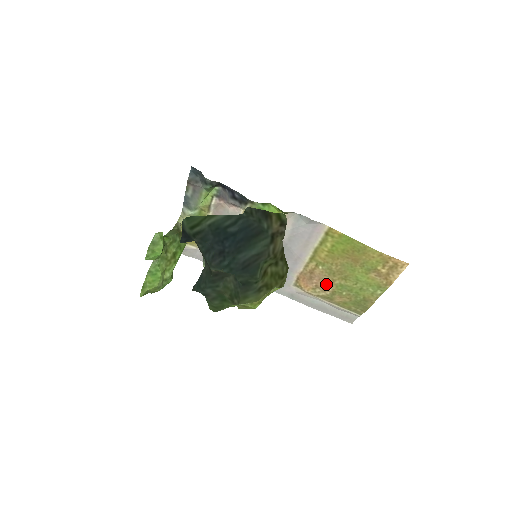
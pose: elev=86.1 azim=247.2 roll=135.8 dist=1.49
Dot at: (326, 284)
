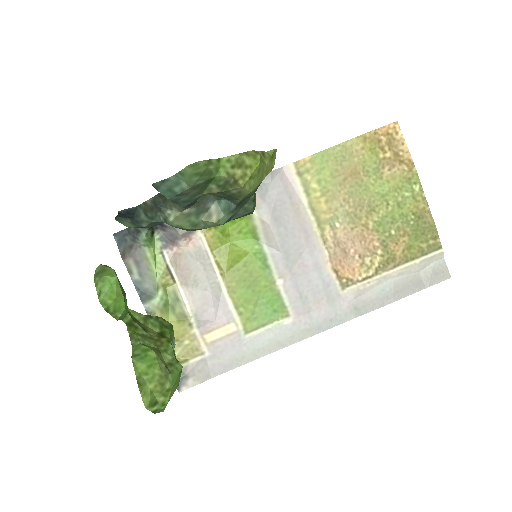
Dot at: (365, 241)
